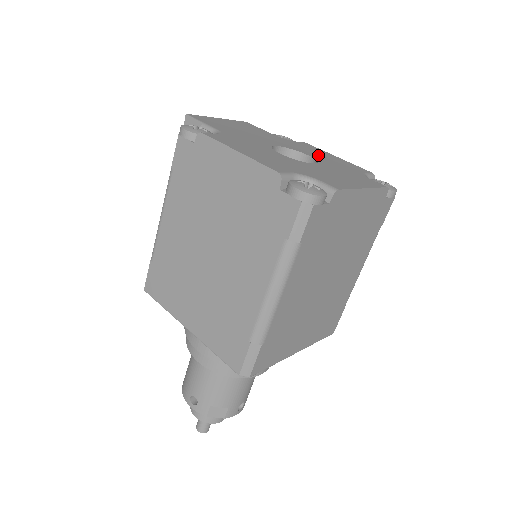
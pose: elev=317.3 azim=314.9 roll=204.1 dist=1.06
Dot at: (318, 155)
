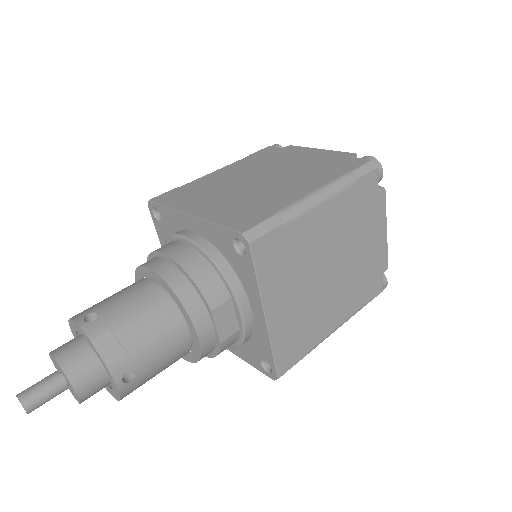
Dot at: occluded
